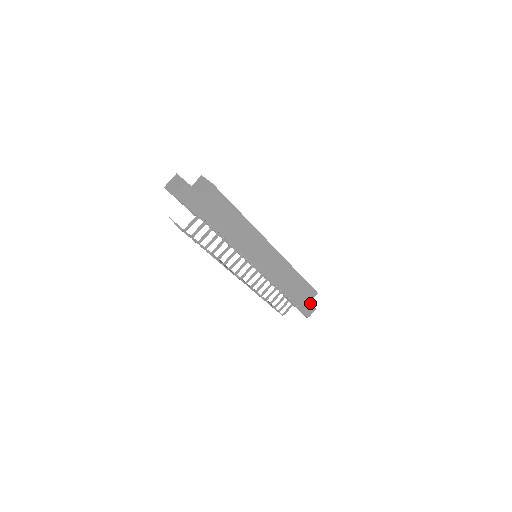
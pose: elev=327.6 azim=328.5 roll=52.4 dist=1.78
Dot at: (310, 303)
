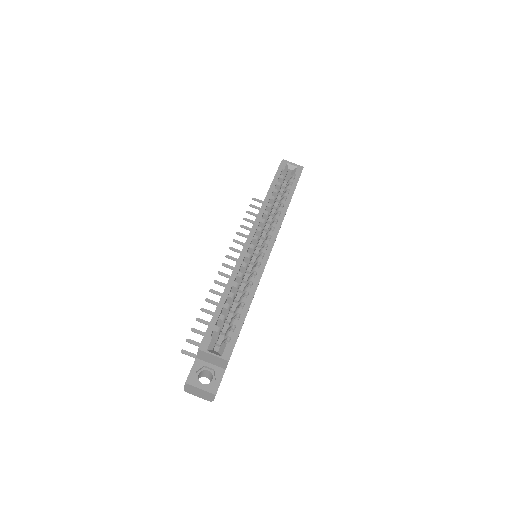
Dot at: occluded
